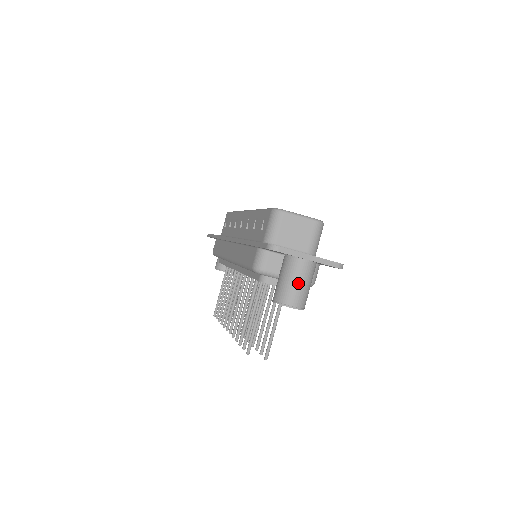
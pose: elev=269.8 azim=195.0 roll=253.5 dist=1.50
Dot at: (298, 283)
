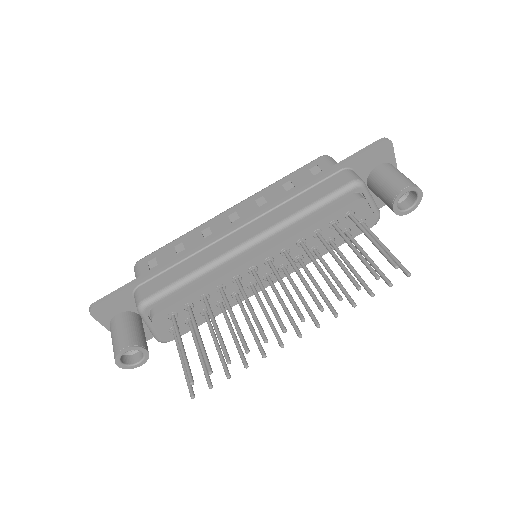
Dot at: occluded
